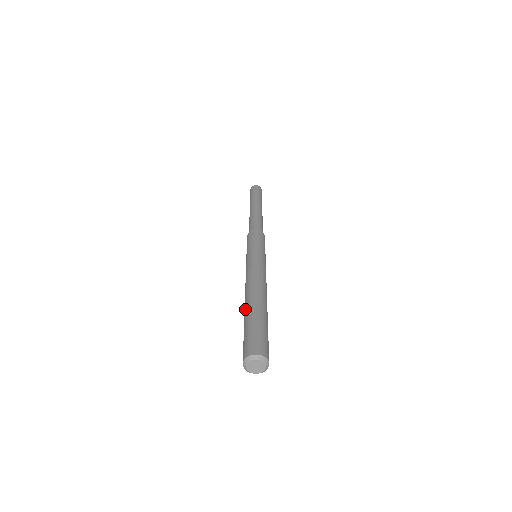
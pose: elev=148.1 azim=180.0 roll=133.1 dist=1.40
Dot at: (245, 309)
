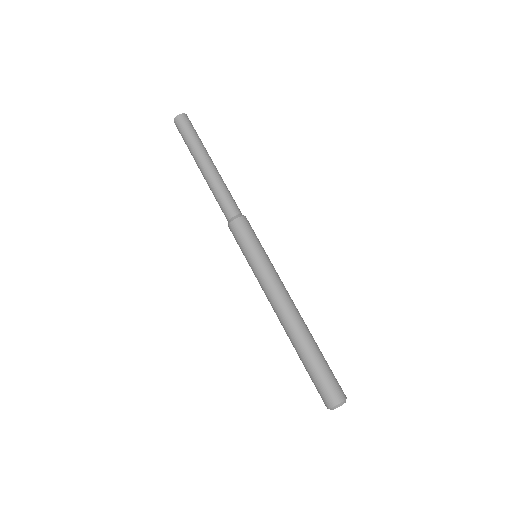
Dot at: occluded
